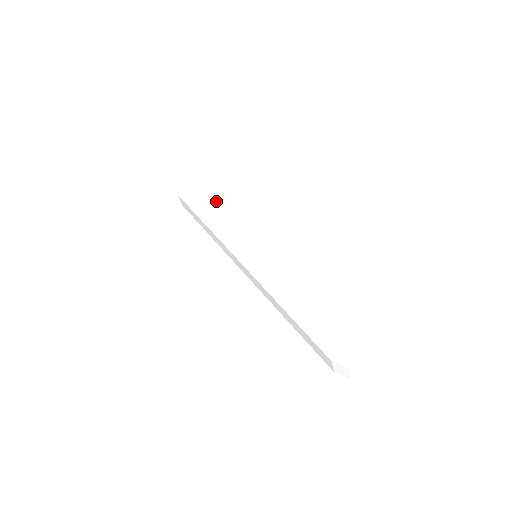
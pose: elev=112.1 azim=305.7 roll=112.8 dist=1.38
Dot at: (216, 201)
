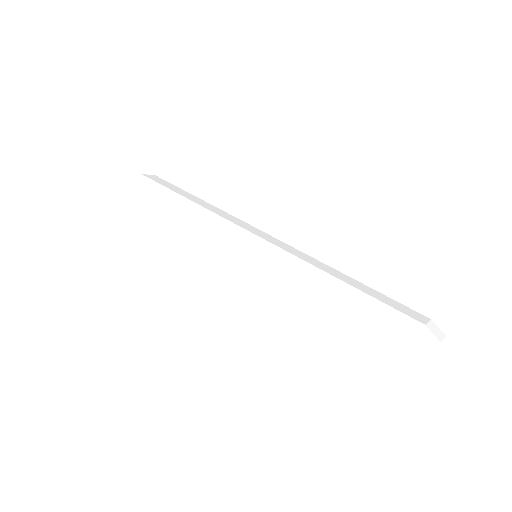
Dot at: (173, 203)
